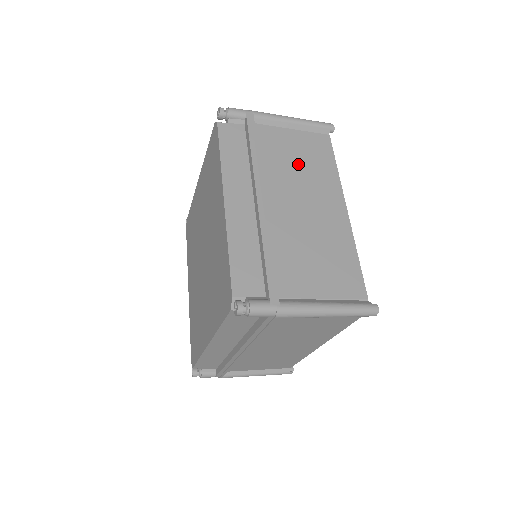
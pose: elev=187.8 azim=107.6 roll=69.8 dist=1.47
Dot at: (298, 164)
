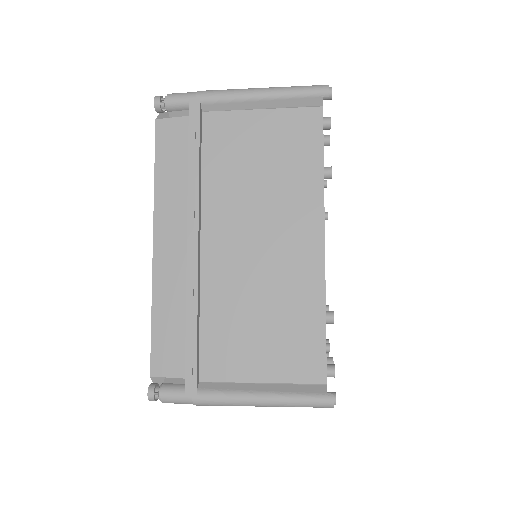
Dot at: (260, 173)
